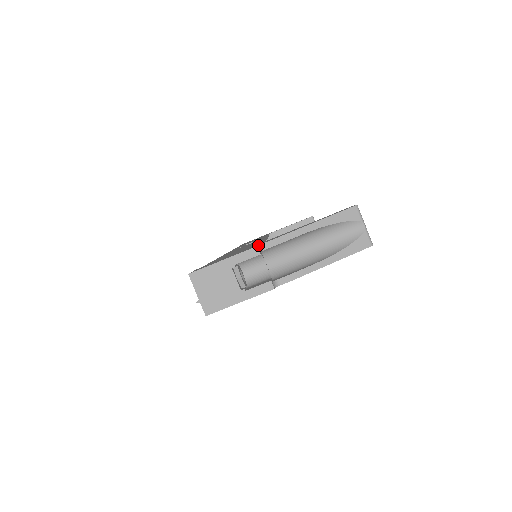
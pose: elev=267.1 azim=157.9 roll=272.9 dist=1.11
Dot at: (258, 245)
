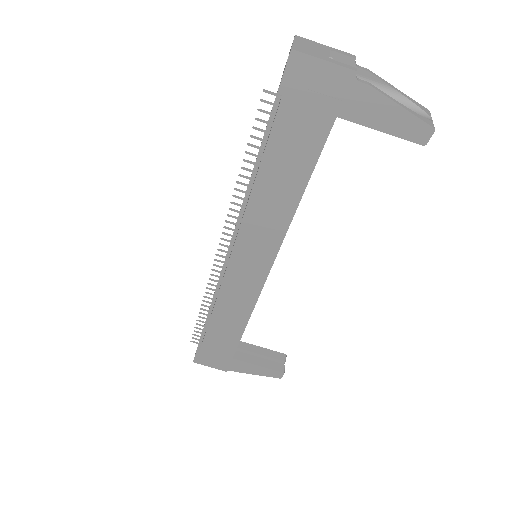
Dot at: occluded
